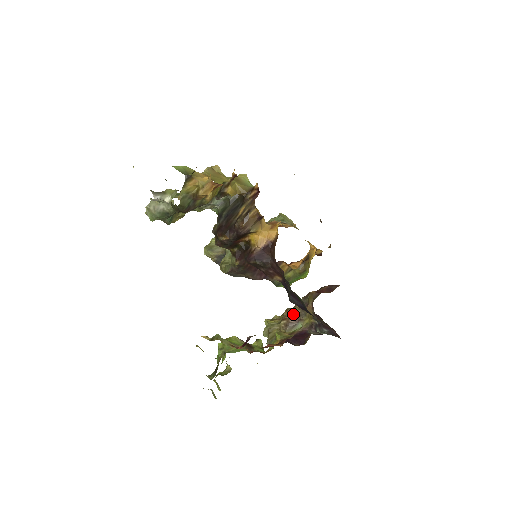
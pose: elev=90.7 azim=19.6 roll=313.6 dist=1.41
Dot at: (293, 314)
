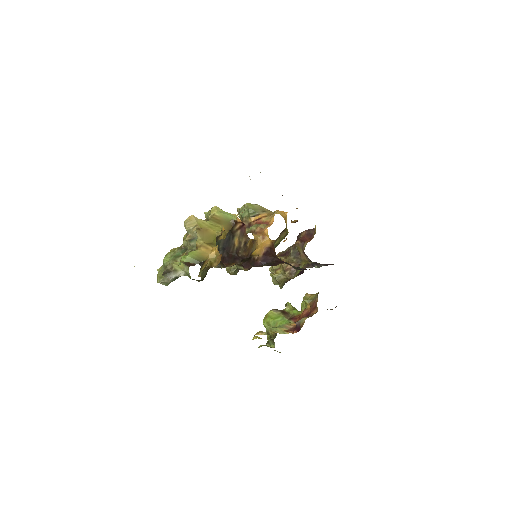
Dot at: (291, 264)
